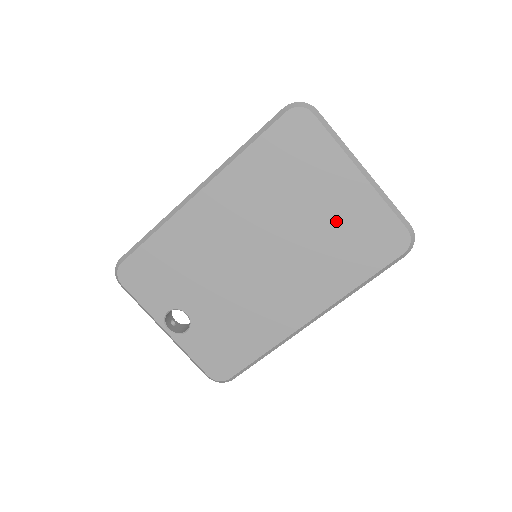
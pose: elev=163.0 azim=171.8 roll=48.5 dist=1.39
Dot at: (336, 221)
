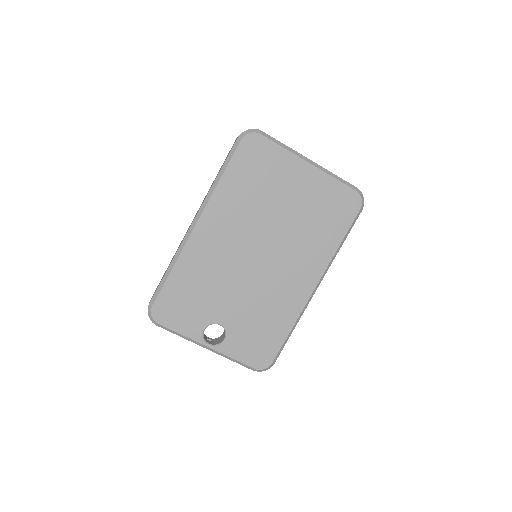
Dot at: (305, 204)
